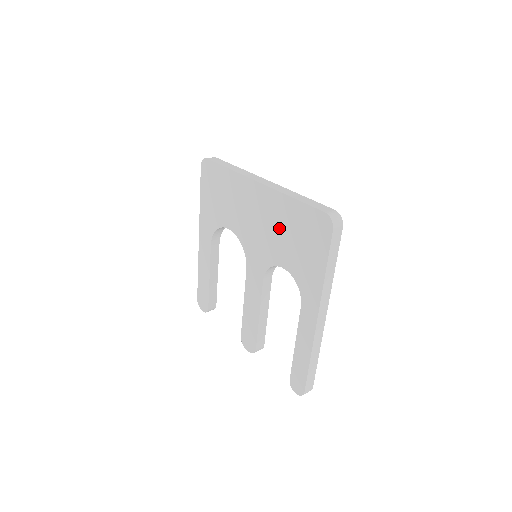
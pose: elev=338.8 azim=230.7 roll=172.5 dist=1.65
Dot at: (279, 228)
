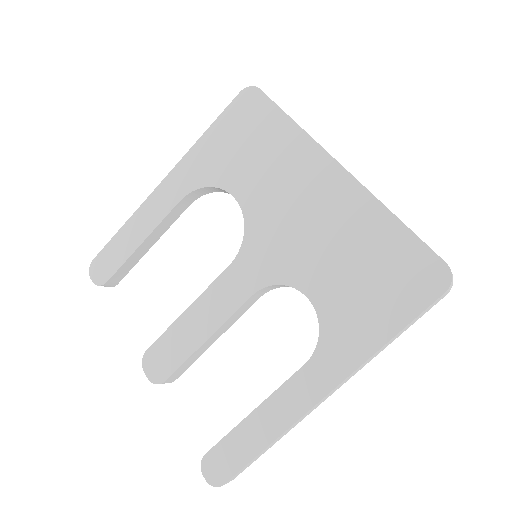
Dot at: (338, 242)
